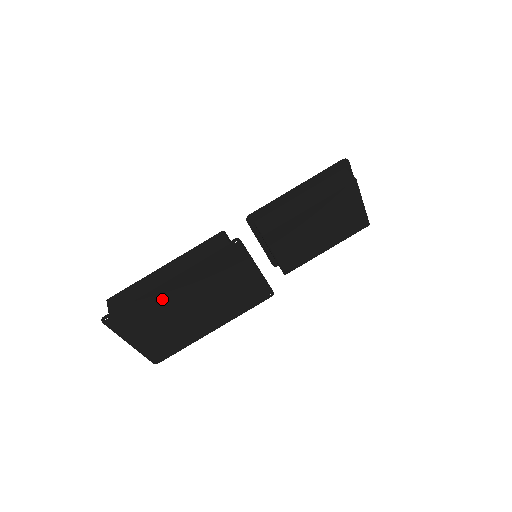
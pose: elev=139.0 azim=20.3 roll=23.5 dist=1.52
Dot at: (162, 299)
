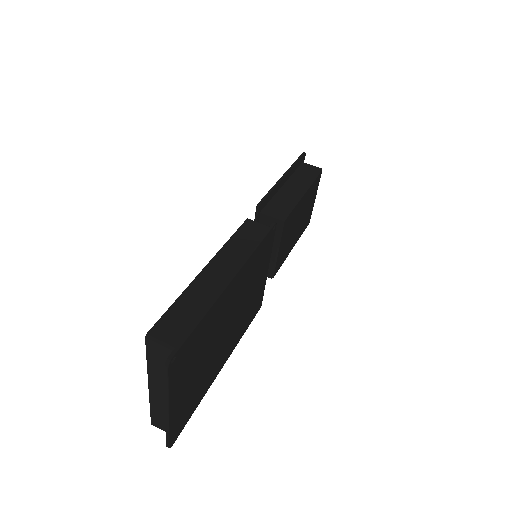
Dot at: (217, 314)
